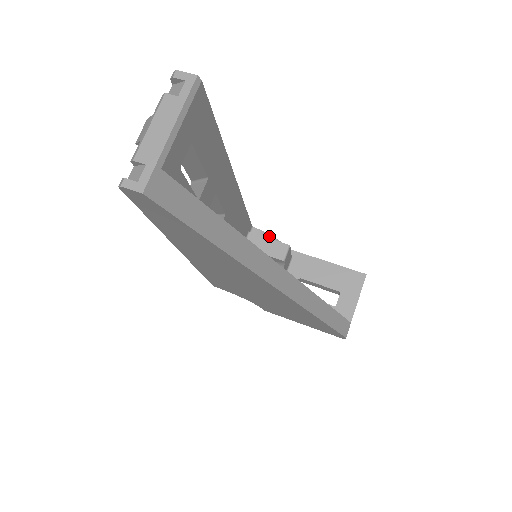
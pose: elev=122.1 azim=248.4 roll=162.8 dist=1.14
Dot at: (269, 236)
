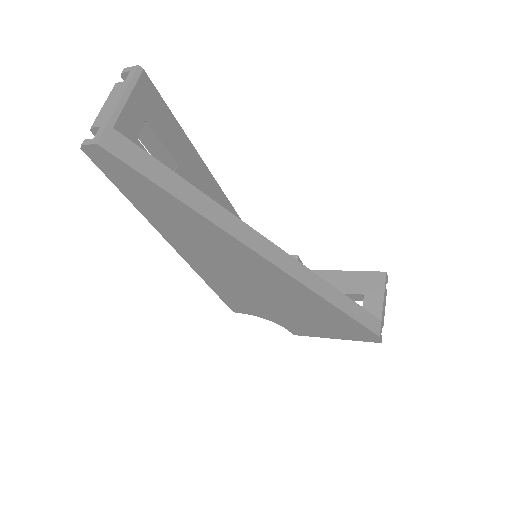
Dot at: occluded
